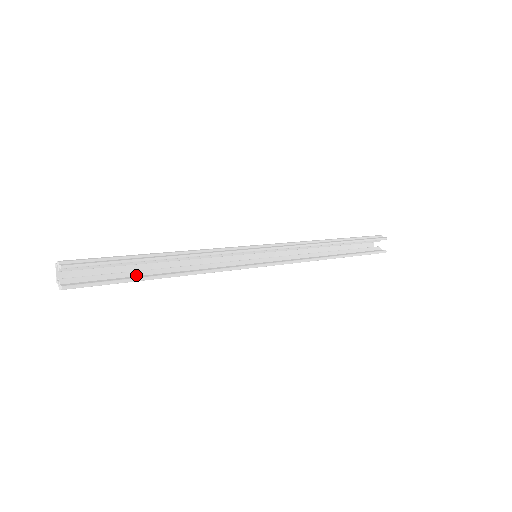
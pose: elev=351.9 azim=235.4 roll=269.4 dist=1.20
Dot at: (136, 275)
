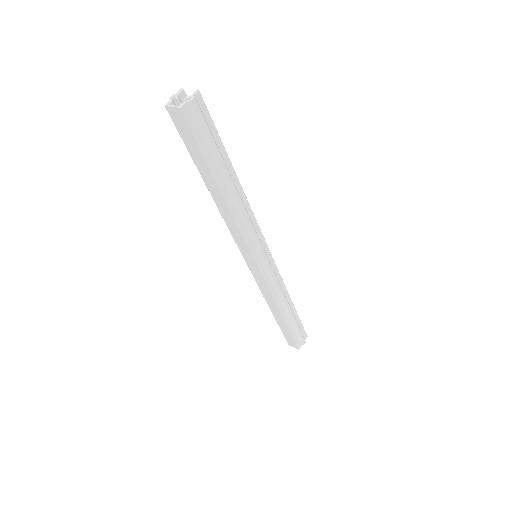
Dot at: occluded
